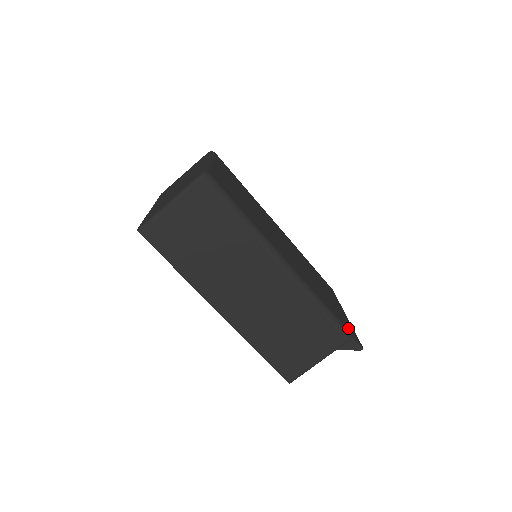
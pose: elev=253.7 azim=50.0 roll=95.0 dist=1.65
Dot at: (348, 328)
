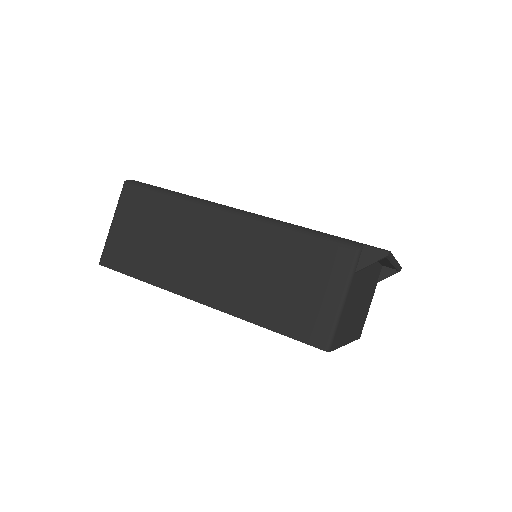
Dot at: occluded
